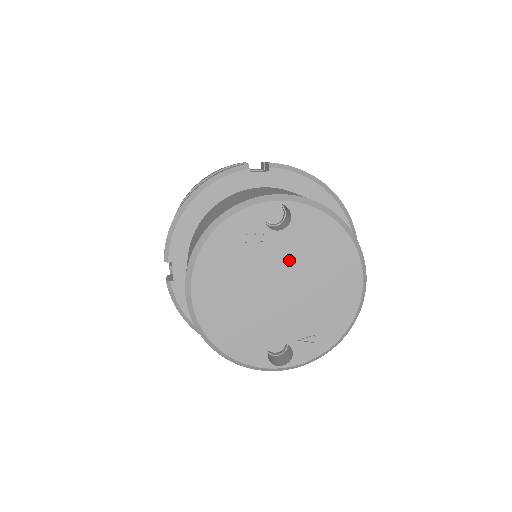
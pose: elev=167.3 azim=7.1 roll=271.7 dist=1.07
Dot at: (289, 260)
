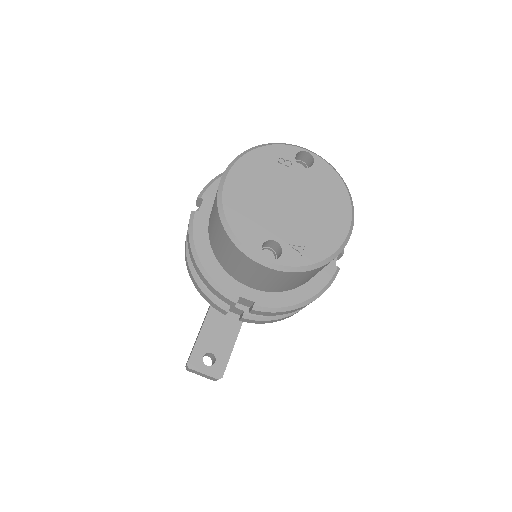
Dot at: (303, 188)
